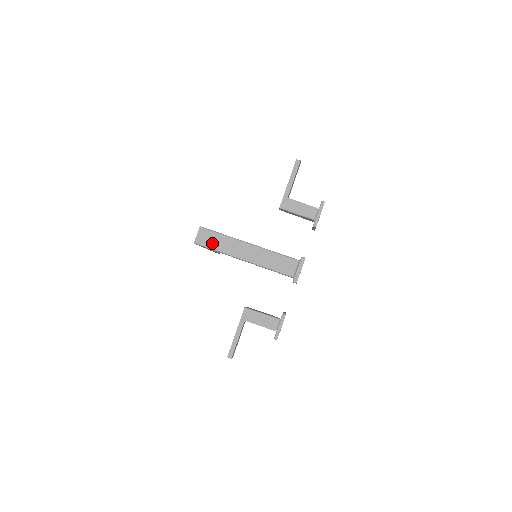
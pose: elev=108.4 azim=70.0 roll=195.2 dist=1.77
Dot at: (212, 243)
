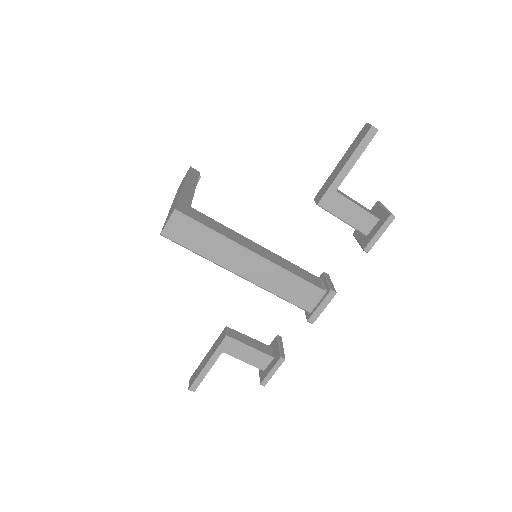
Dot at: (192, 241)
